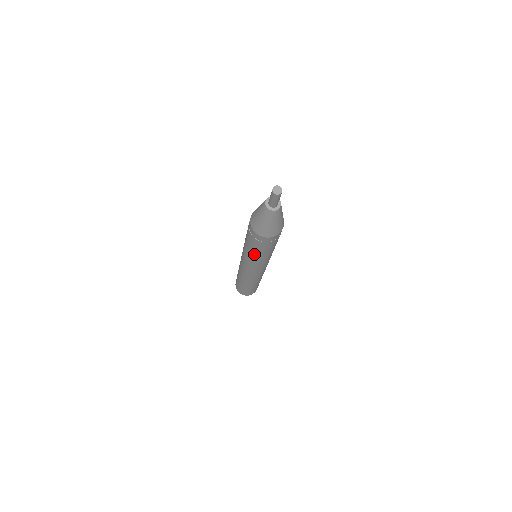
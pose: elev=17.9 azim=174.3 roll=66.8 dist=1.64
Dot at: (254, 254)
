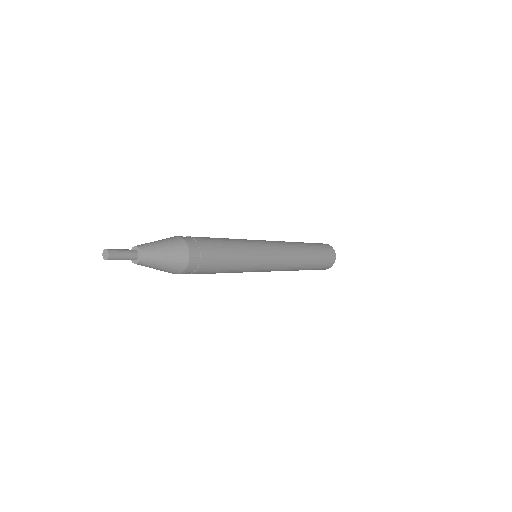
Dot at: occluded
